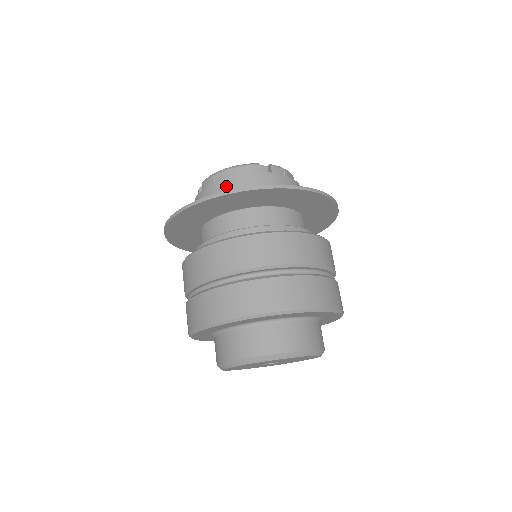
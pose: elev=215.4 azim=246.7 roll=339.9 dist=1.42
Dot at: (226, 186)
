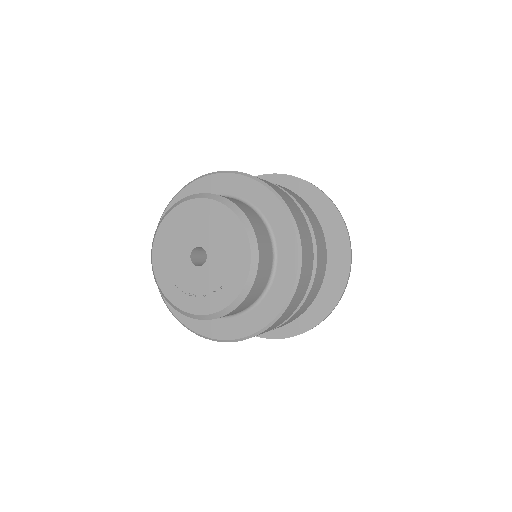
Dot at: occluded
